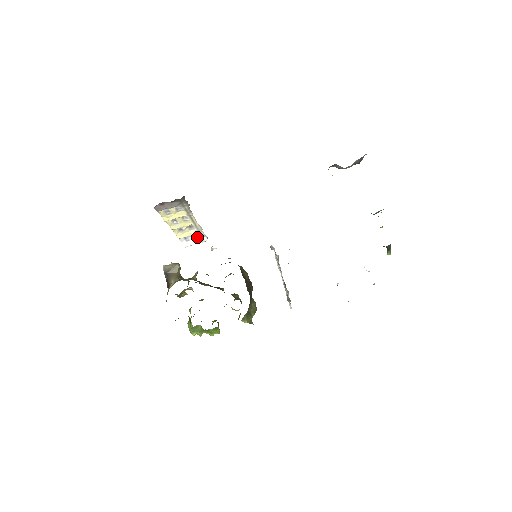
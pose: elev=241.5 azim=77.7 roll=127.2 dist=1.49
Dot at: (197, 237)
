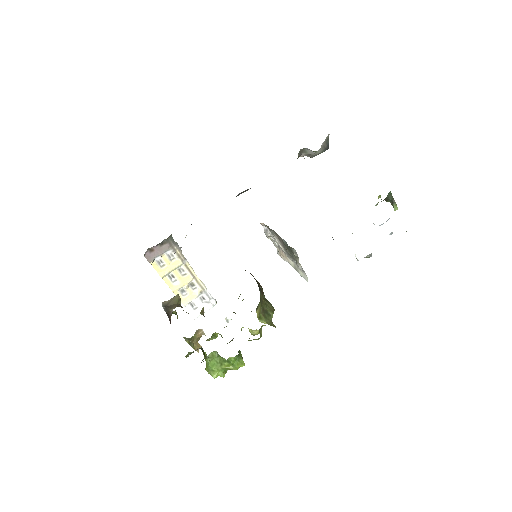
Dot at: (204, 302)
